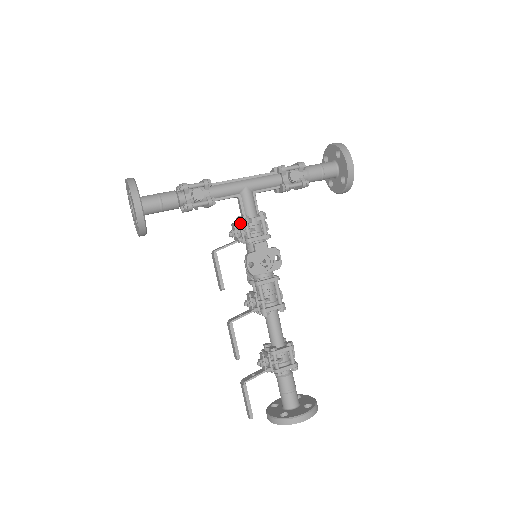
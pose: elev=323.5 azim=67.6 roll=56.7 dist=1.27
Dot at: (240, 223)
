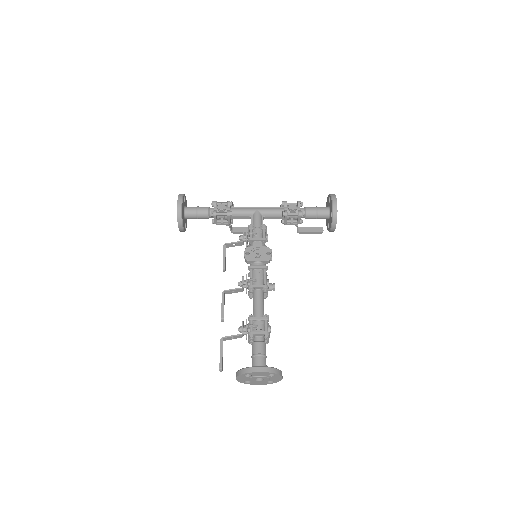
Dot at: (246, 229)
